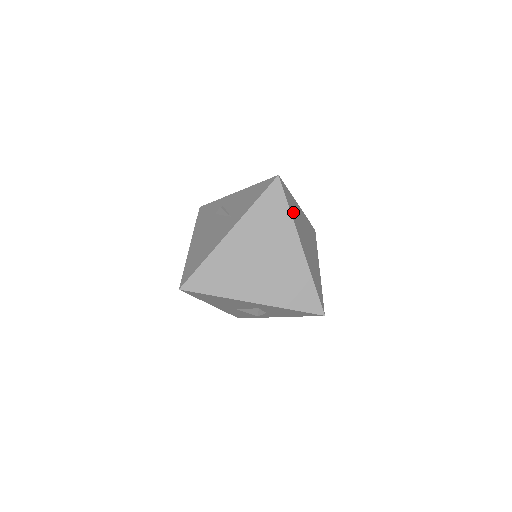
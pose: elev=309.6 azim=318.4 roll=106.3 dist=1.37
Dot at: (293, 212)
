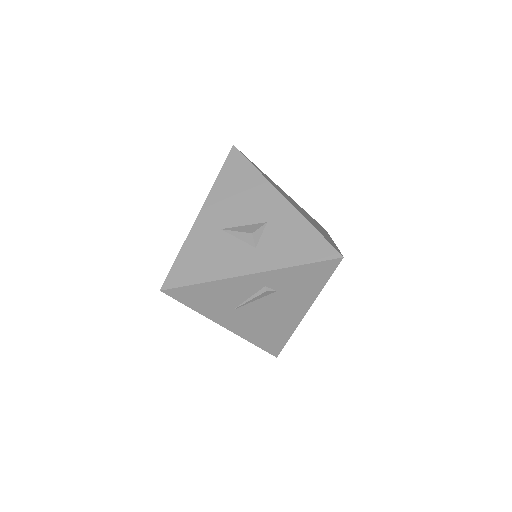
Dot at: occluded
